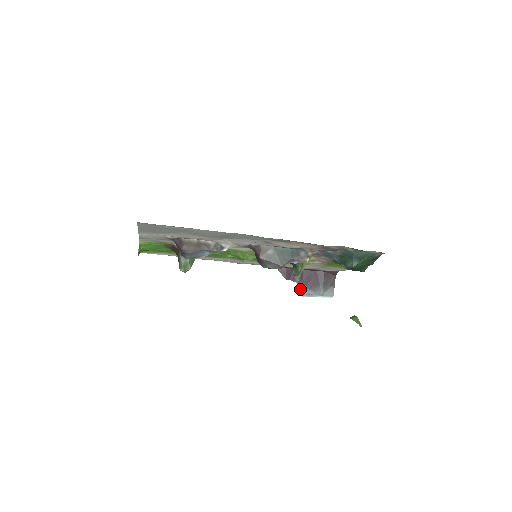
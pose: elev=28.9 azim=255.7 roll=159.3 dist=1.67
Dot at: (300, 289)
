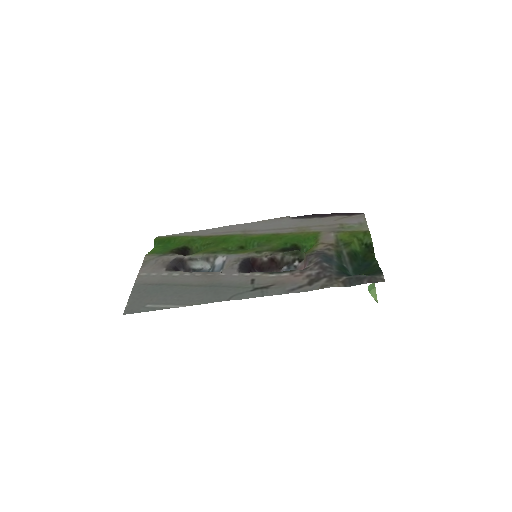
Dot at: occluded
